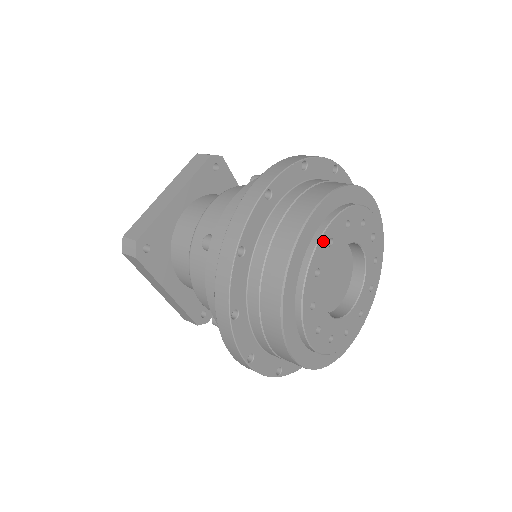
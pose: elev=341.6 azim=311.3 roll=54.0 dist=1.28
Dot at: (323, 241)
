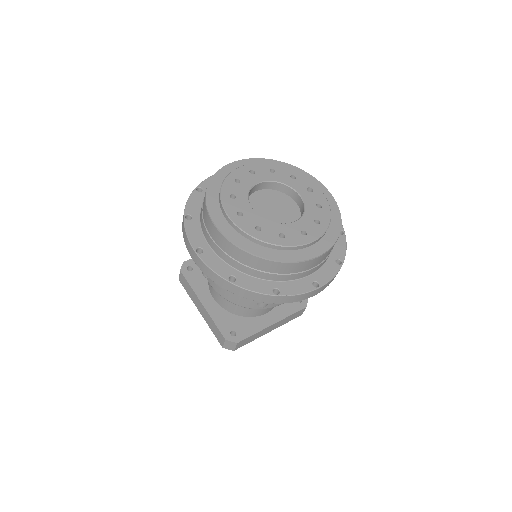
Dot at: (244, 169)
